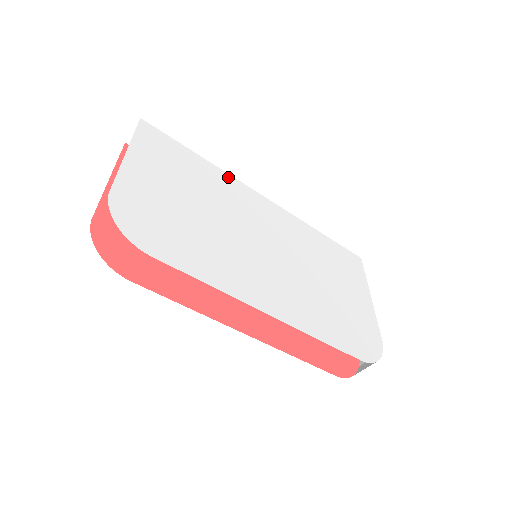
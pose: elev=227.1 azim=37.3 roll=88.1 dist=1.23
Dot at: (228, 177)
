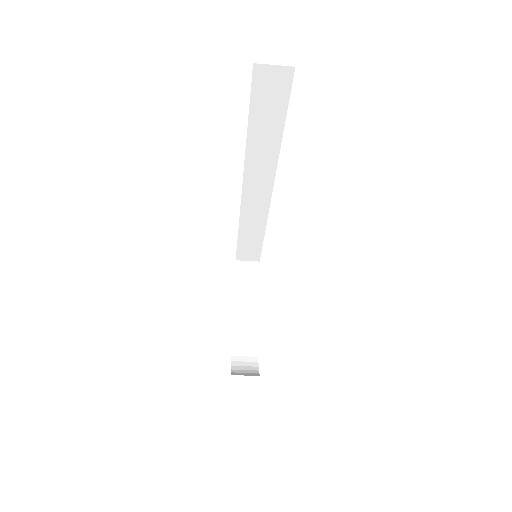
Dot at: occluded
